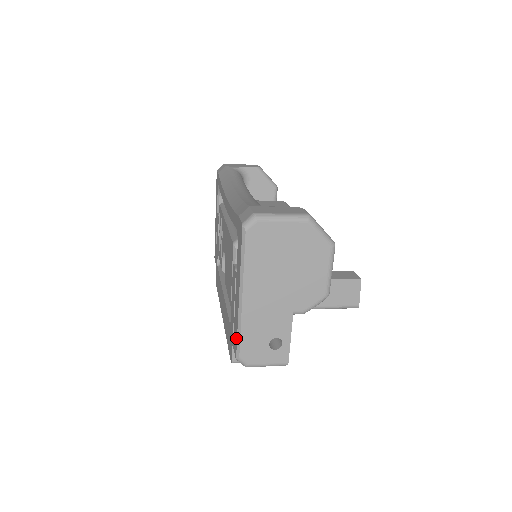
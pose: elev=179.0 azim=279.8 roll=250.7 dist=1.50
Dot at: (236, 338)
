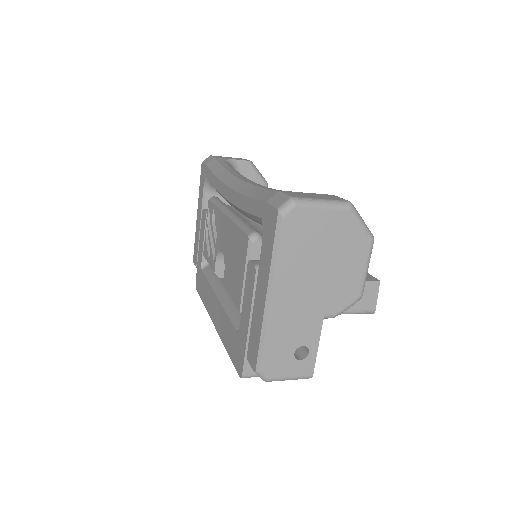
Dot at: (257, 347)
